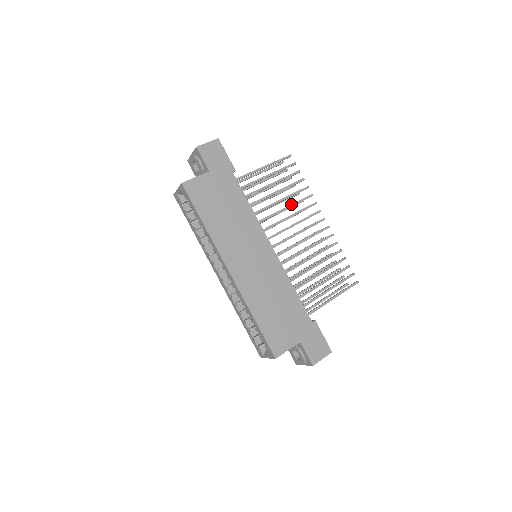
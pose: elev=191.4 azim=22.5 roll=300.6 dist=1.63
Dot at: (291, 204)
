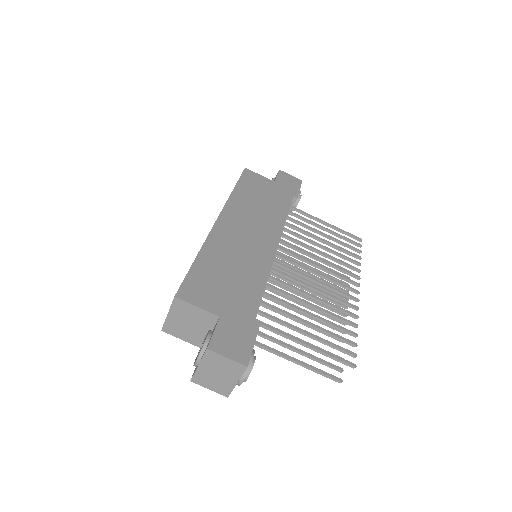
Dot at: occluded
